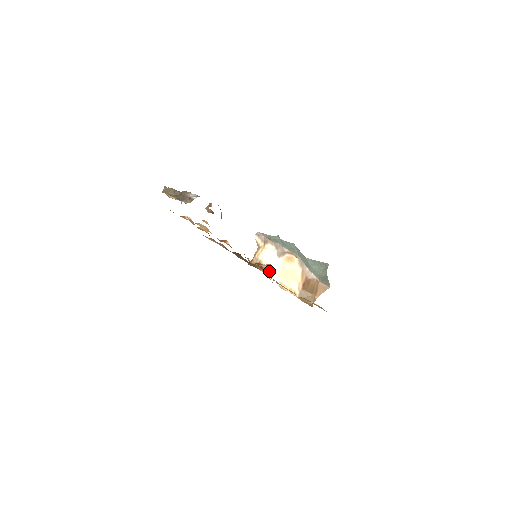
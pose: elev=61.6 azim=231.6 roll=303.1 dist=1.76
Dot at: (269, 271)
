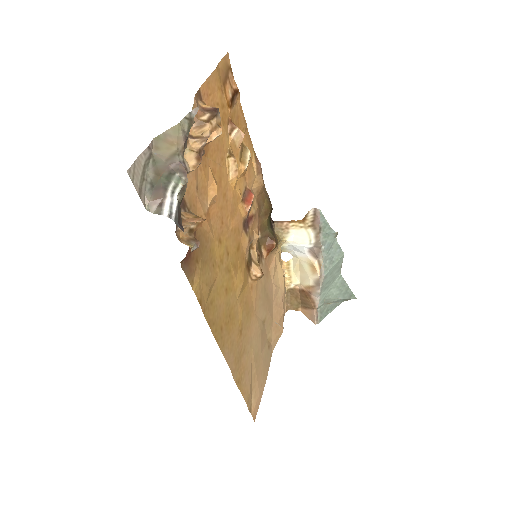
Dot at: (286, 247)
